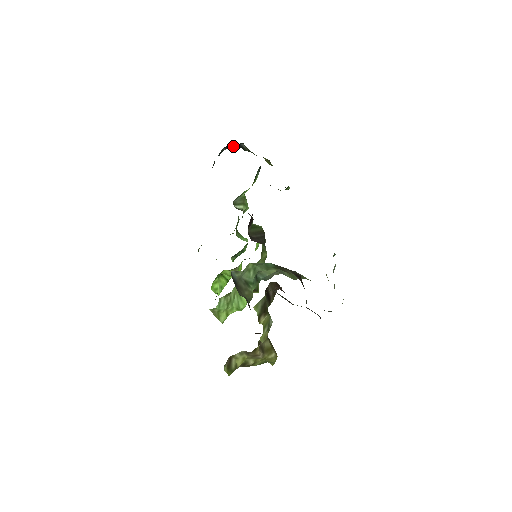
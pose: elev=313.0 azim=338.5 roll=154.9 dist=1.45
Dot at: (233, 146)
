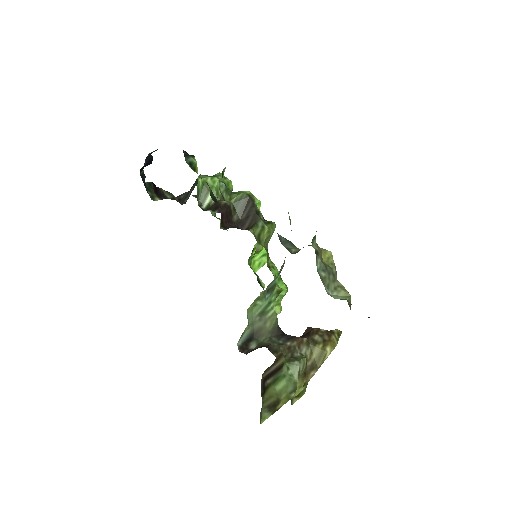
Dot at: (144, 166)
